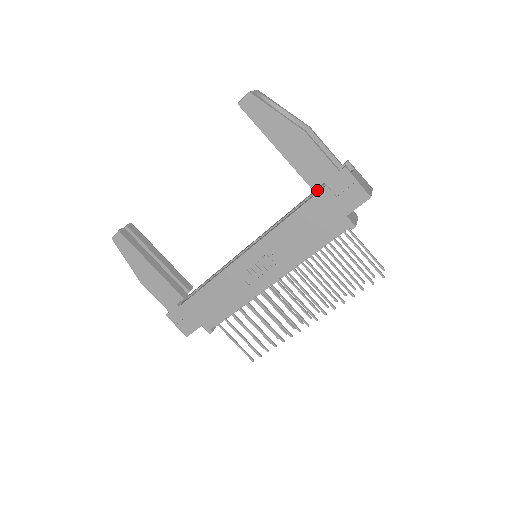
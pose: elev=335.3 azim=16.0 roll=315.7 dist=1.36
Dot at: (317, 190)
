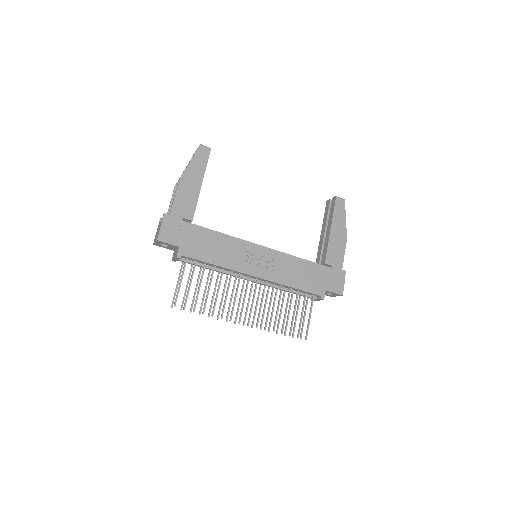
Dot at: occluded
